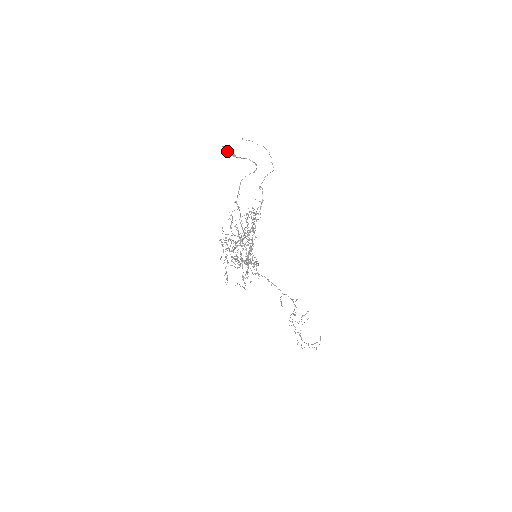
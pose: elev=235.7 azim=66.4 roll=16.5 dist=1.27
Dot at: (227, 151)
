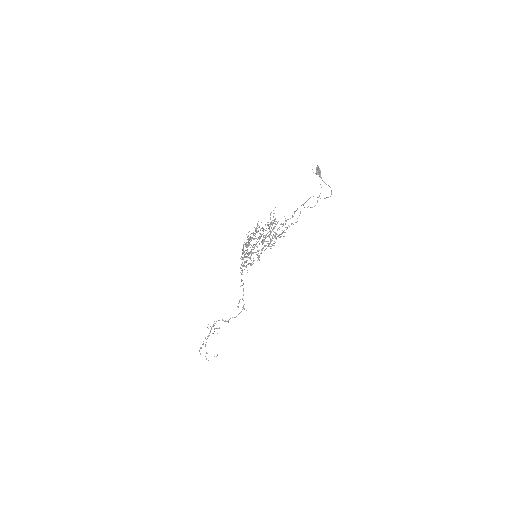
Dot at: (320, 171)
